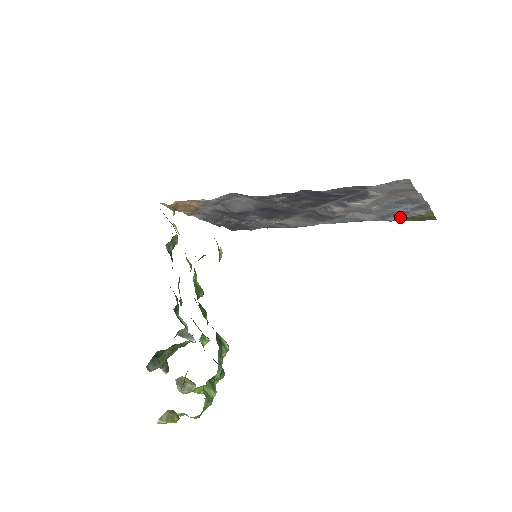
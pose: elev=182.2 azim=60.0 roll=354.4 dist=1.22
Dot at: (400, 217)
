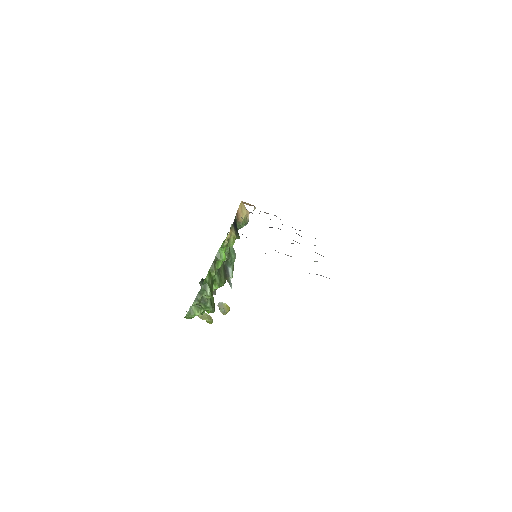
Dot at: occluded
